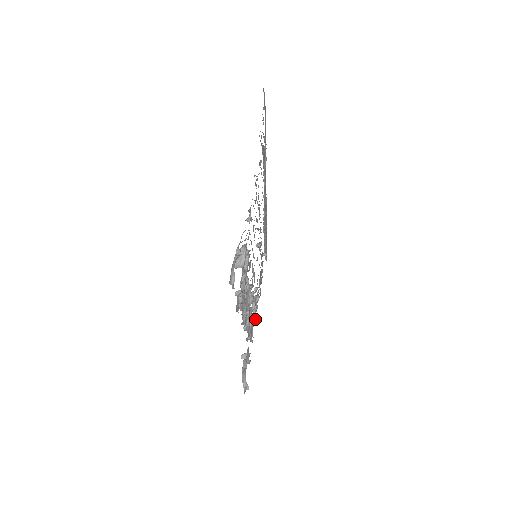
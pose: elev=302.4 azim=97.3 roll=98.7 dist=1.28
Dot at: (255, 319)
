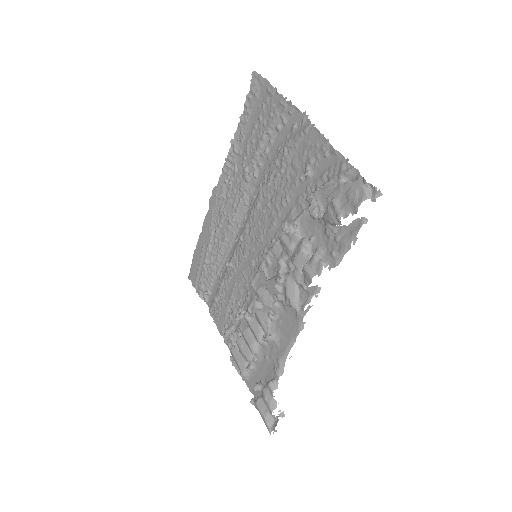
Dot at: (232, 357)
